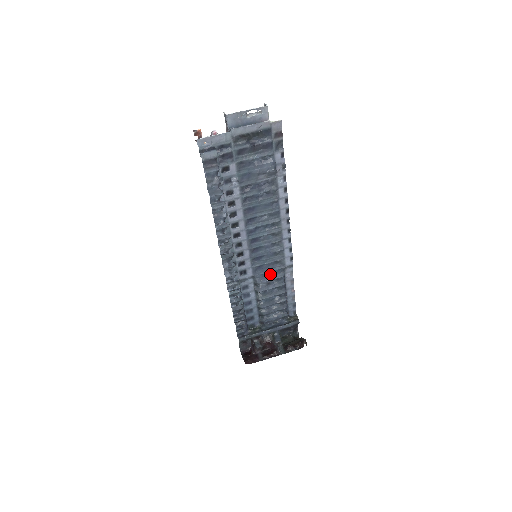
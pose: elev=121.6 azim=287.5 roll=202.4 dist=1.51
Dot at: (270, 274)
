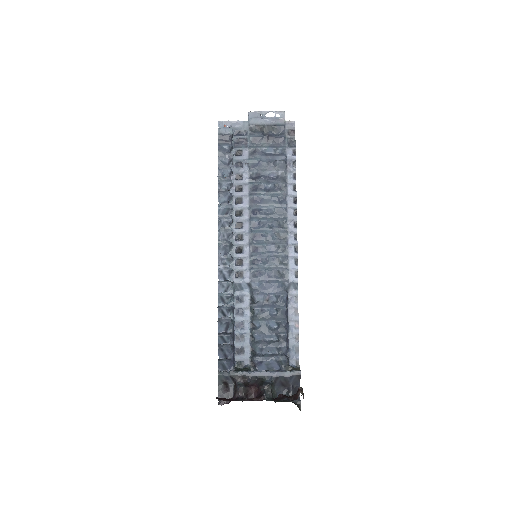
Dot at: (270, 287)
